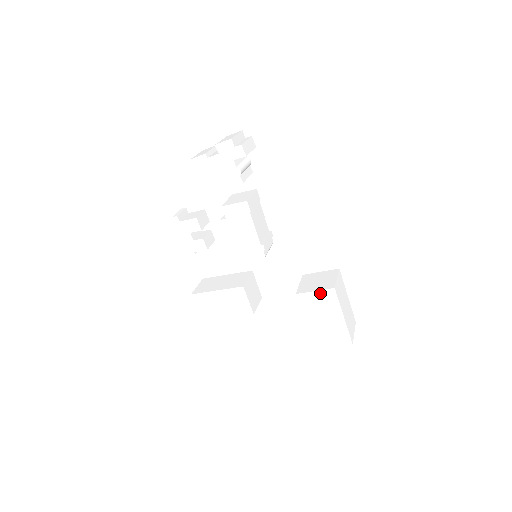
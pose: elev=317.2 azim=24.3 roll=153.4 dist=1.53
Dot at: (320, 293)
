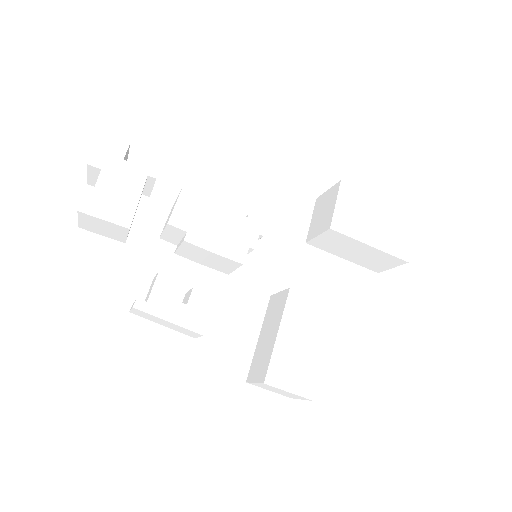
Dot at: (340, 200)
